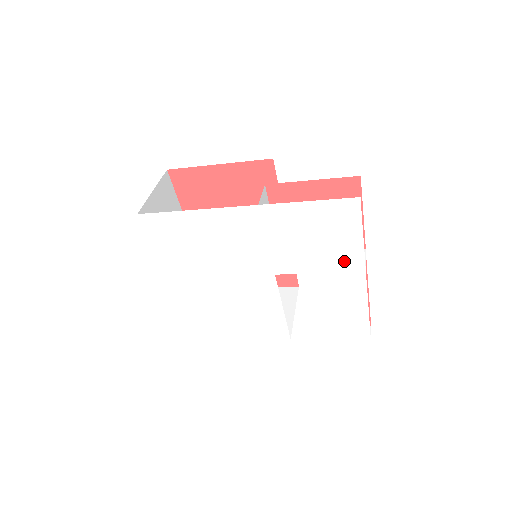
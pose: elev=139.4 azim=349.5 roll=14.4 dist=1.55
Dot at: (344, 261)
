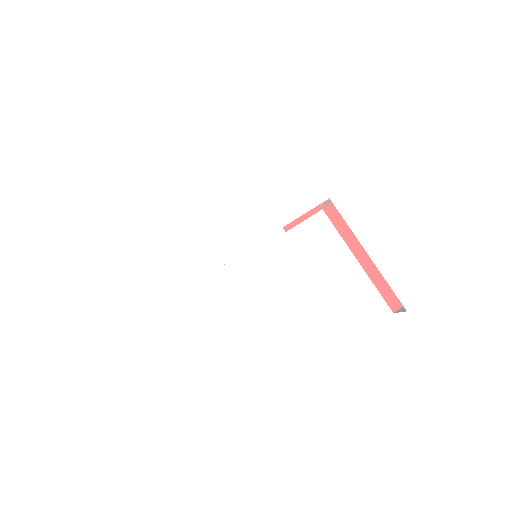
Dot at: (340, 172)
